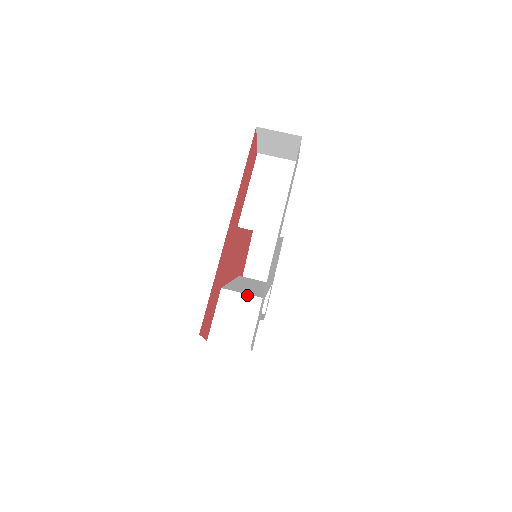
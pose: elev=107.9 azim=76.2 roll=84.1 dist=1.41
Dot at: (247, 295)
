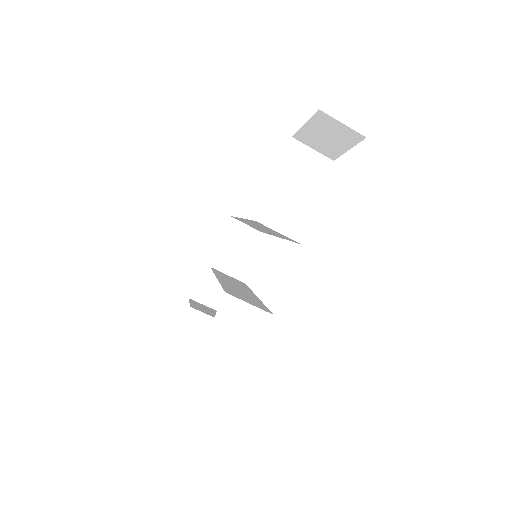
Dot at: (254, 307)
